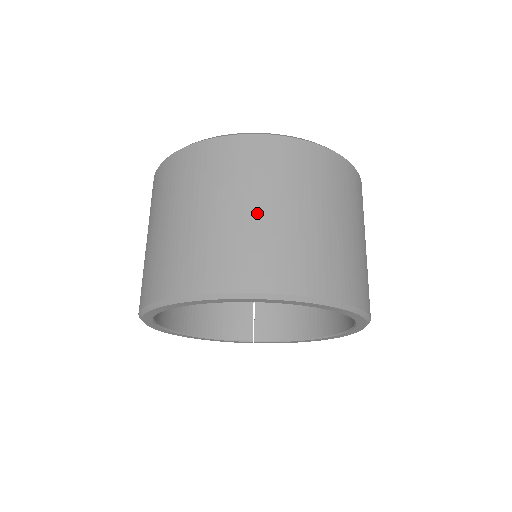
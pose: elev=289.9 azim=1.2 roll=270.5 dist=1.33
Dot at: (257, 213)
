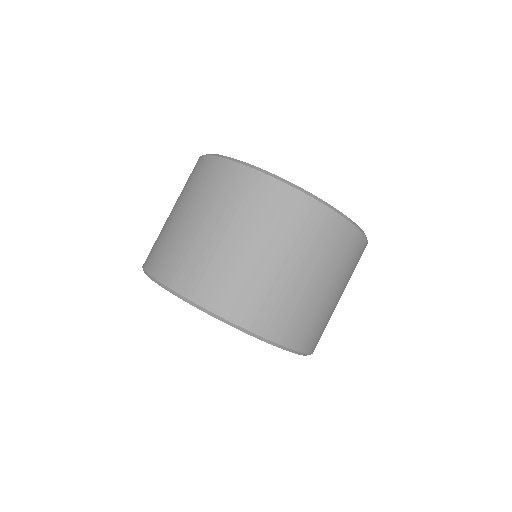
Dot at: (208, 232)
